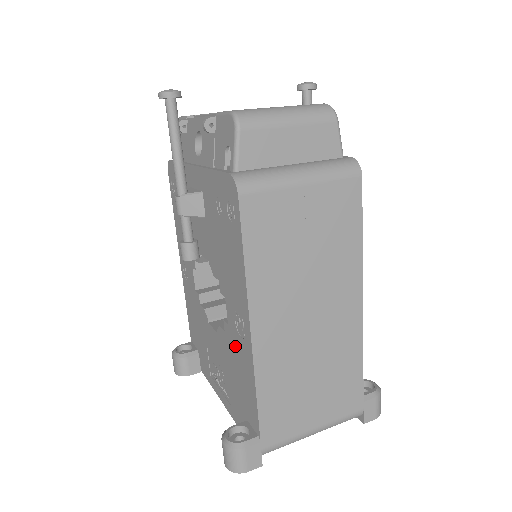
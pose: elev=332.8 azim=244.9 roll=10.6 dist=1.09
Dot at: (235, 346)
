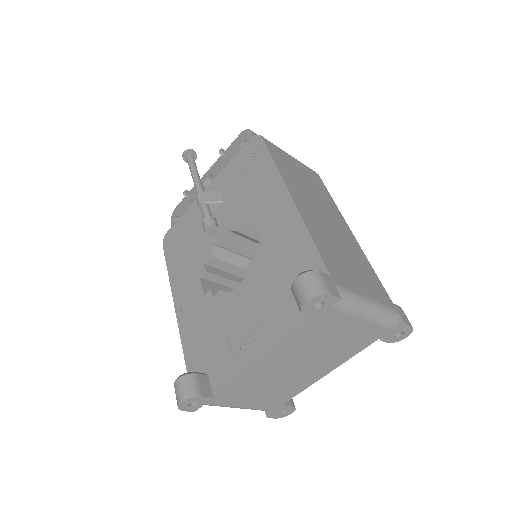
Dot at: (274, 243)
